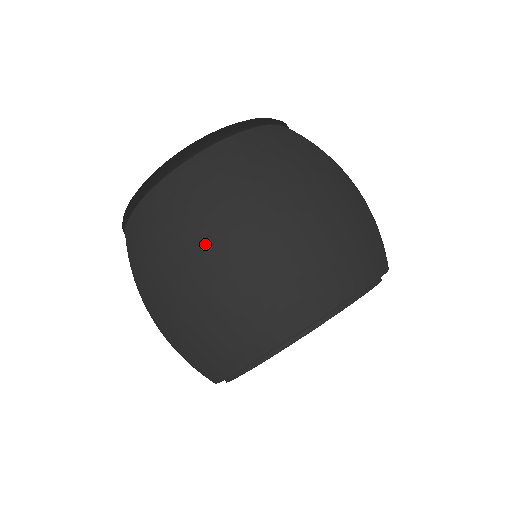
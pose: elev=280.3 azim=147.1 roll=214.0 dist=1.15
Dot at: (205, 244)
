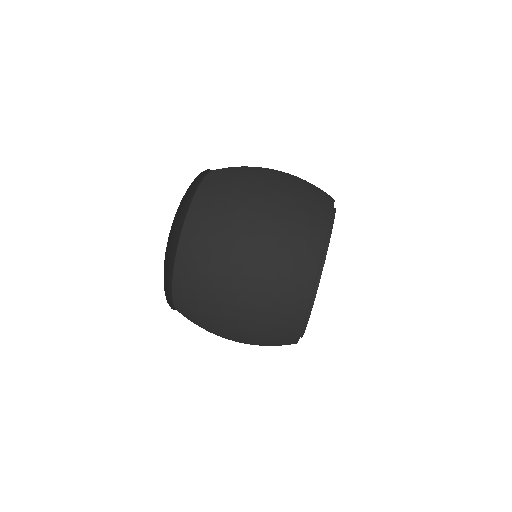
Dot at: (251, 199)
